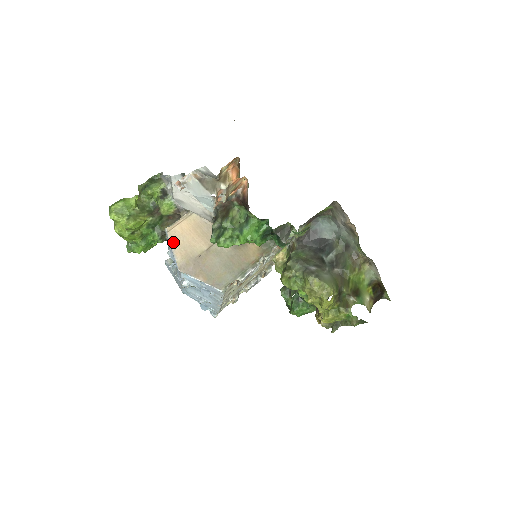
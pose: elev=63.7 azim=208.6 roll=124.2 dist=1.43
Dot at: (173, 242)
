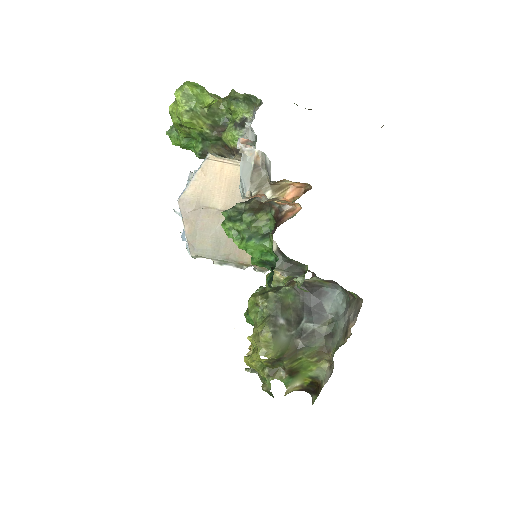
Dot at: (201, 172)
